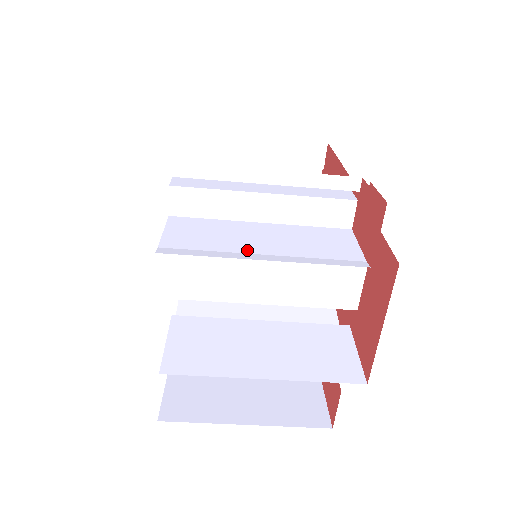
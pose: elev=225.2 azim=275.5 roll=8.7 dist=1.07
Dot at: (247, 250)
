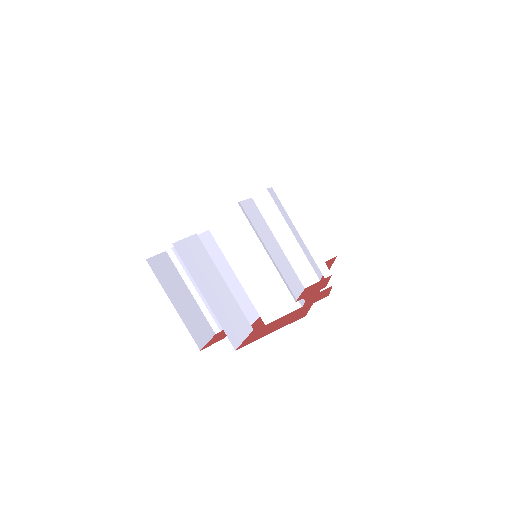
Dot at: (265, 242)
